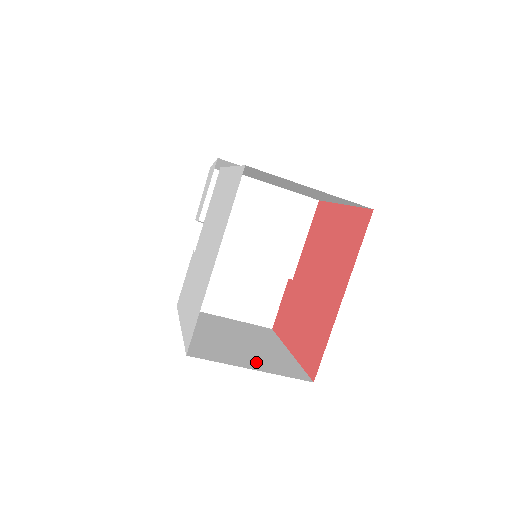
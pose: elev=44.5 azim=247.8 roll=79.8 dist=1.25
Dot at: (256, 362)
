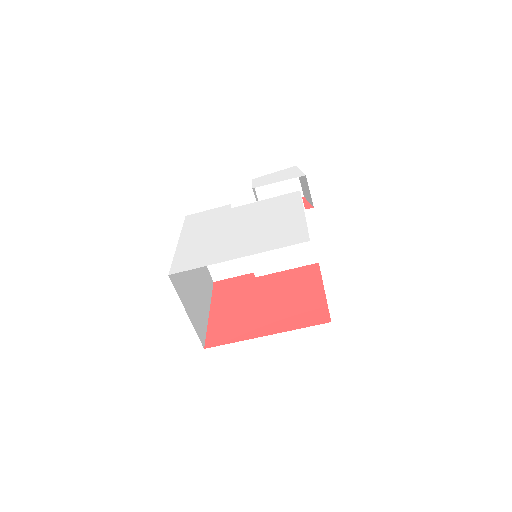
Dot at: (192, 309)
